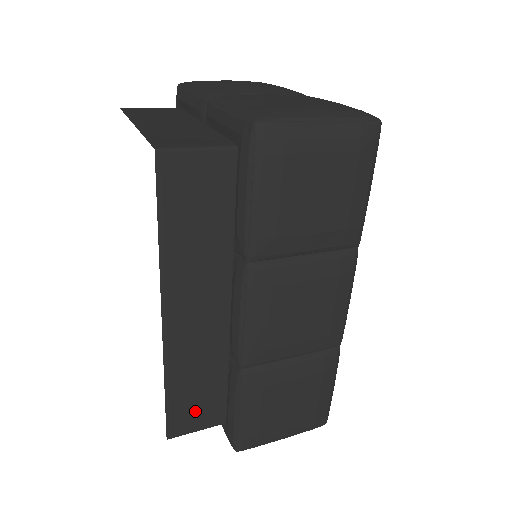
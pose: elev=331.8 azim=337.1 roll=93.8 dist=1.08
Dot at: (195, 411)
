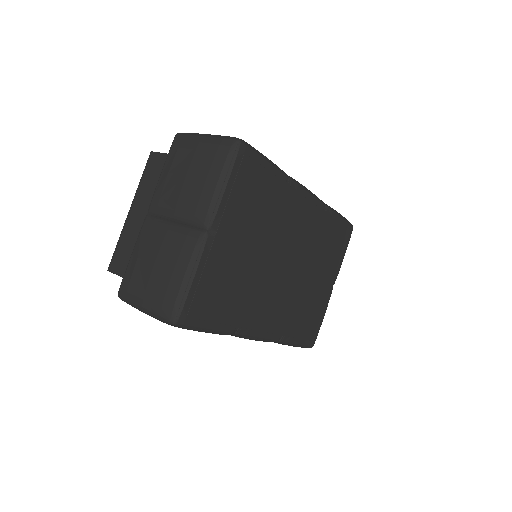
Dot at: occluded
